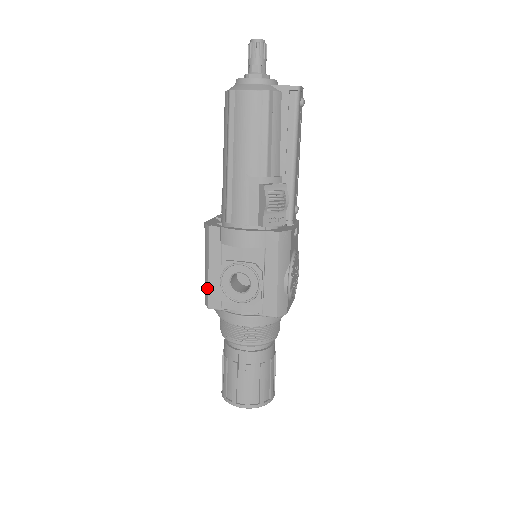
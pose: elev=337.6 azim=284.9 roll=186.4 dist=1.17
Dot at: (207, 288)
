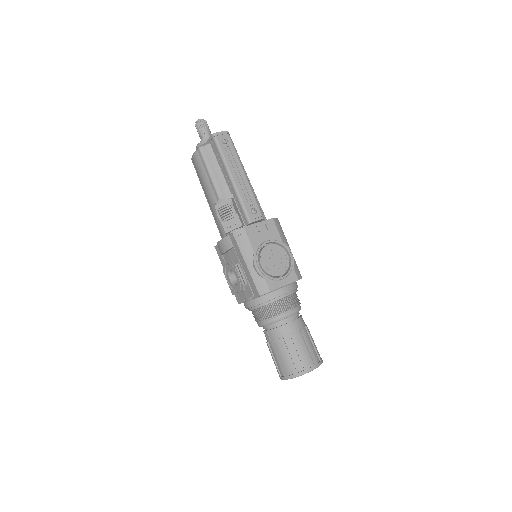
Dot at: occluded
